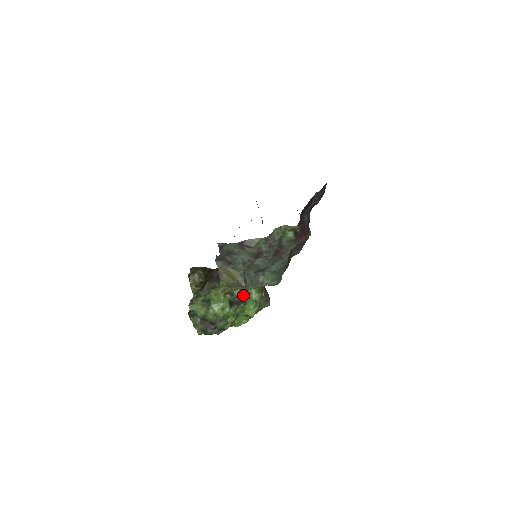
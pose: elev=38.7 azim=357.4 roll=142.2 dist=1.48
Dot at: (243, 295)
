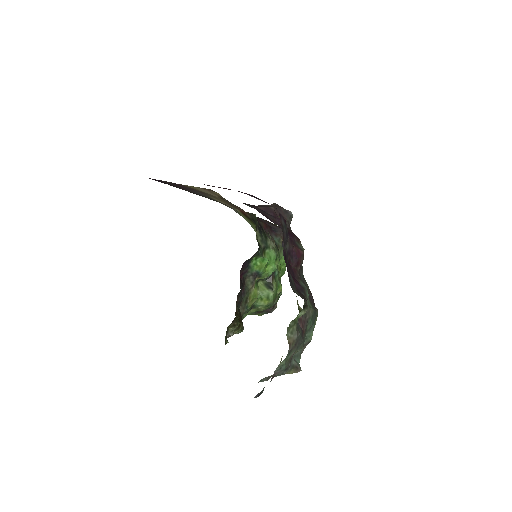
Dot at: occluded
